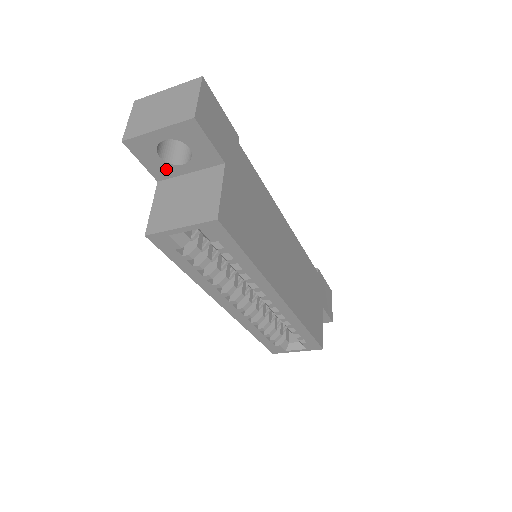
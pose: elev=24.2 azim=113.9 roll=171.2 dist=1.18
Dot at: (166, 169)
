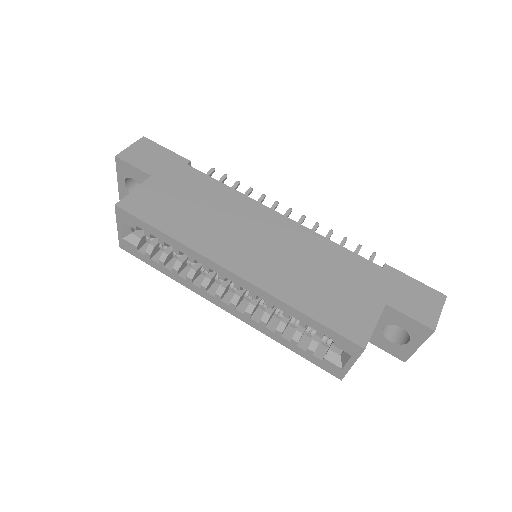
Dot at: occluded
